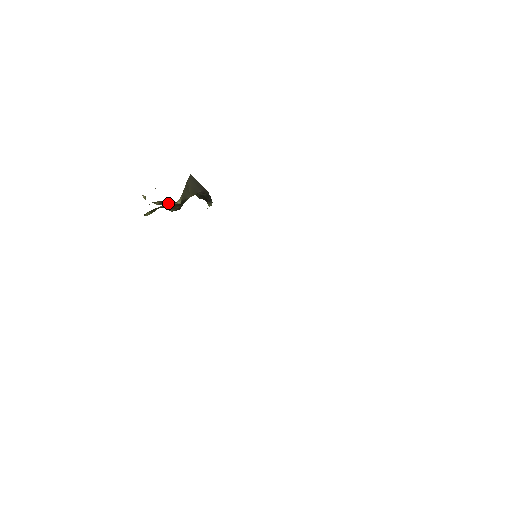
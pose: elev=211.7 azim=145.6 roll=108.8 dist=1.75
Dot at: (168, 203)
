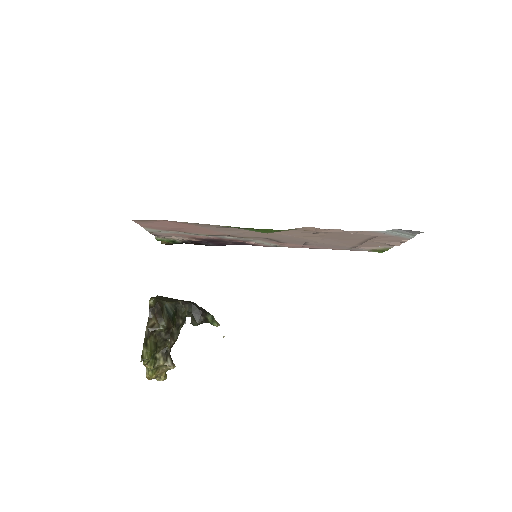
Dot at: (151, 321)
